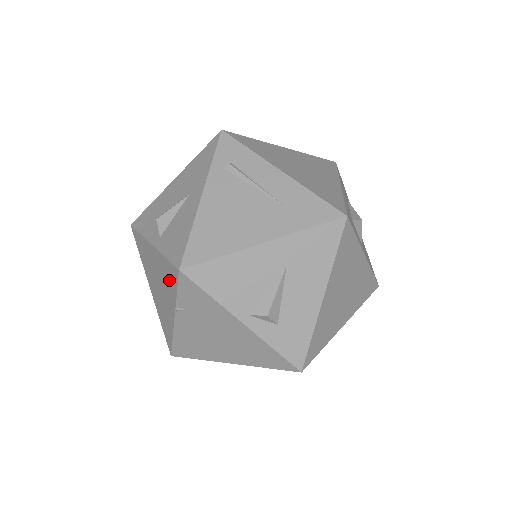
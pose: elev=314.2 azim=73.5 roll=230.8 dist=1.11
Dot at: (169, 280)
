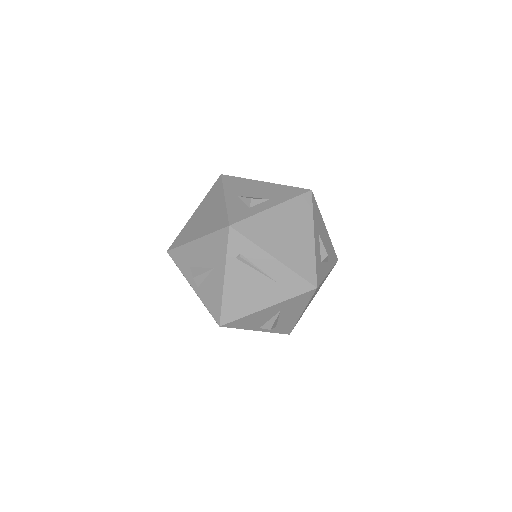
Dot at: occluded
